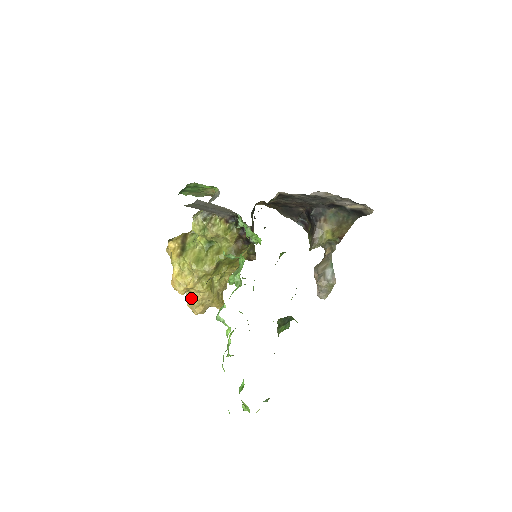
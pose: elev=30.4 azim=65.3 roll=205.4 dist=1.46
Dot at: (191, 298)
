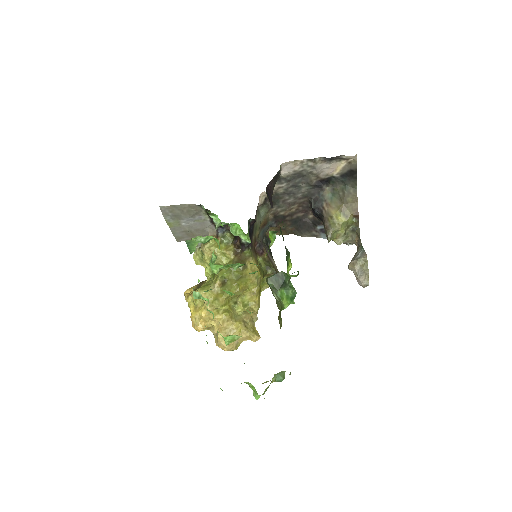
Dot at: (215, 333)
